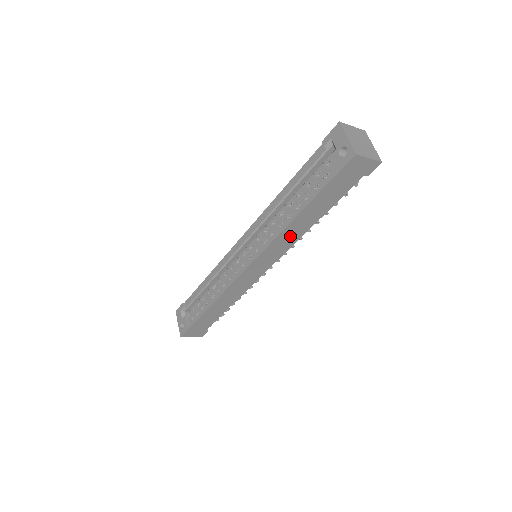
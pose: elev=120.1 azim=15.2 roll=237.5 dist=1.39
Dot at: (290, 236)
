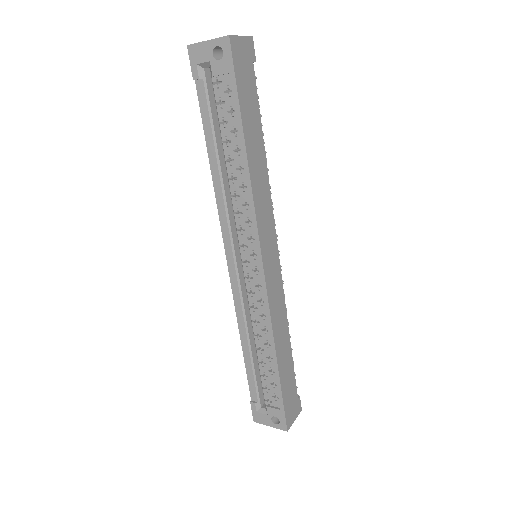
Dot at: (261, 188)
